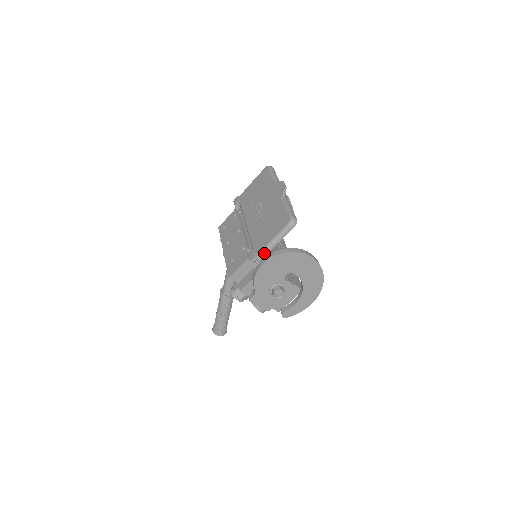
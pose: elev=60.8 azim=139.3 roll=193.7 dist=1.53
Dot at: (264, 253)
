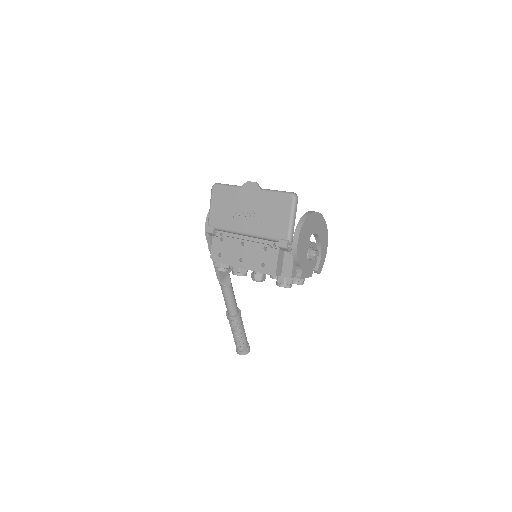
Dot at: (291, 234)
